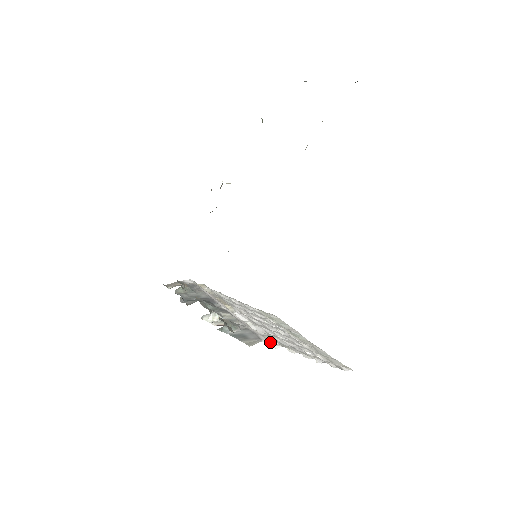
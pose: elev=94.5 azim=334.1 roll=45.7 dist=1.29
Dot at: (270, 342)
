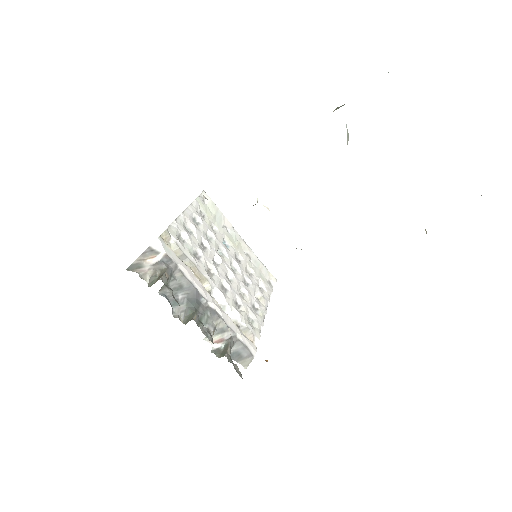
Dot at: (251, 339)
